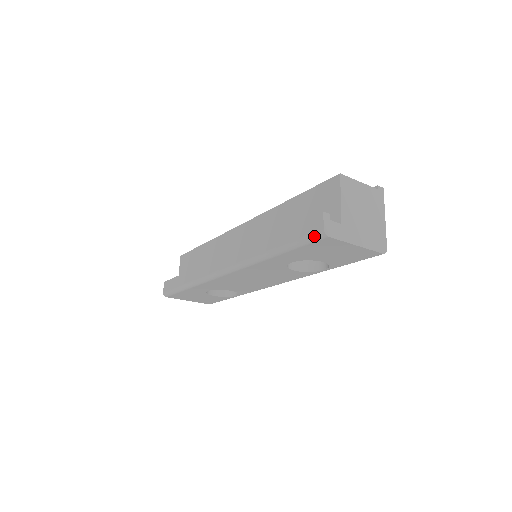
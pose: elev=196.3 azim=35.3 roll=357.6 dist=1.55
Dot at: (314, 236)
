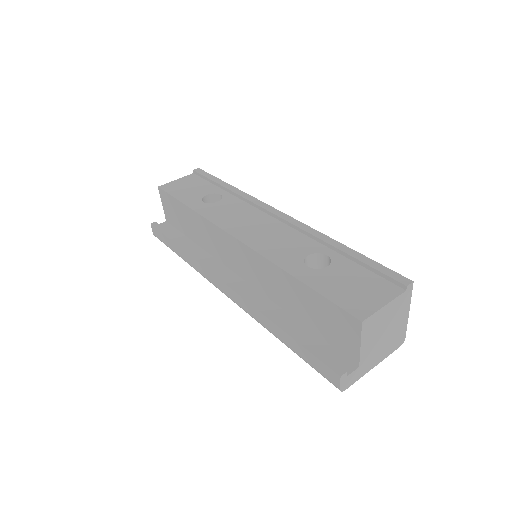
Dot at: occluded
